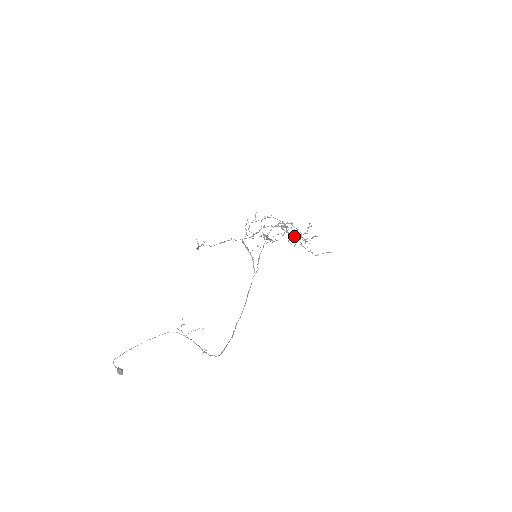
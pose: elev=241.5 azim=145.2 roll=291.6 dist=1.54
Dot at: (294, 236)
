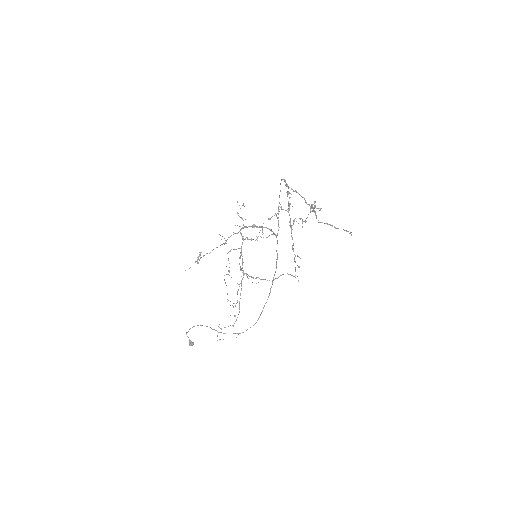
Dot at: occluded
